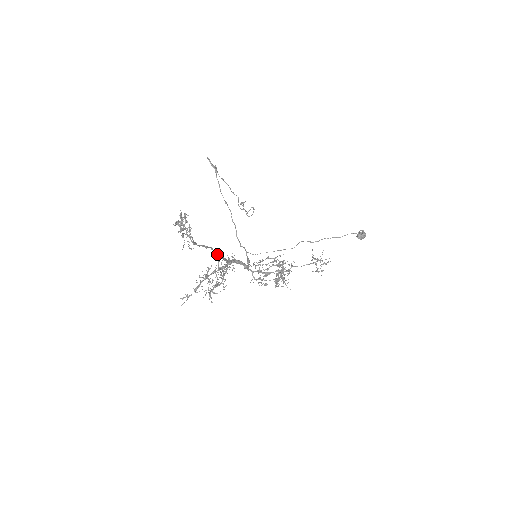
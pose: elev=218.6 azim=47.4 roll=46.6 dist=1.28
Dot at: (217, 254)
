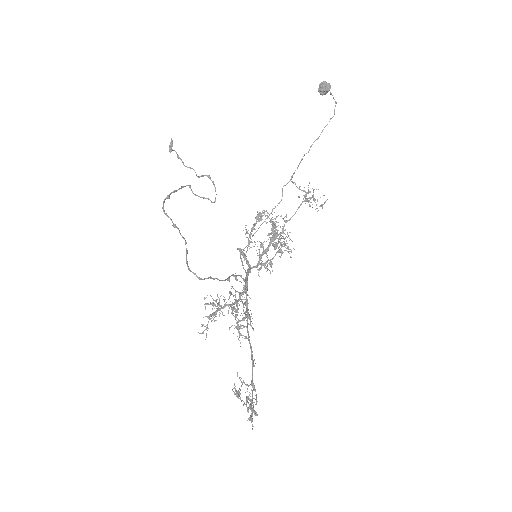
Dot at: (247, 329)
